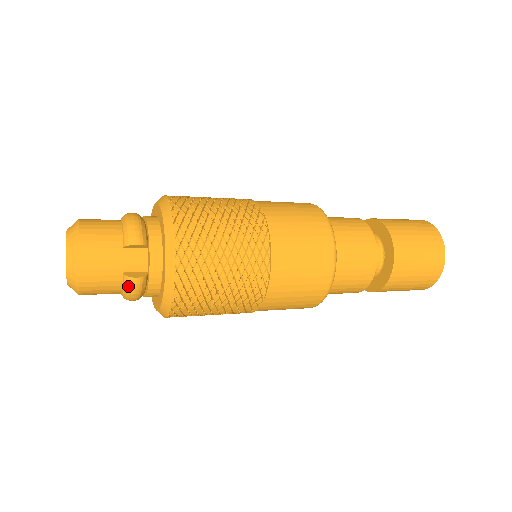
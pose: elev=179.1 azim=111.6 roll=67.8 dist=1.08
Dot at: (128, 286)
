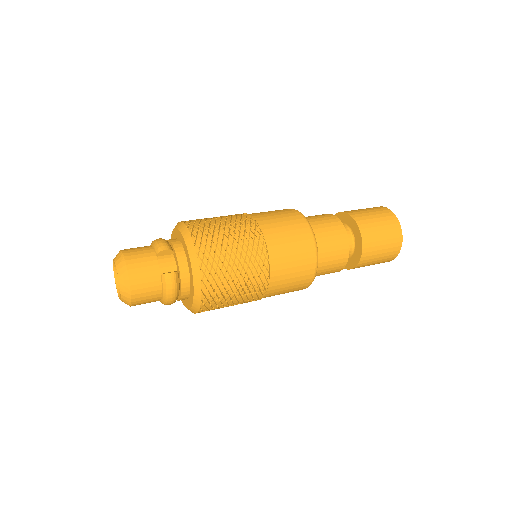
Dot at: (166, 282)
